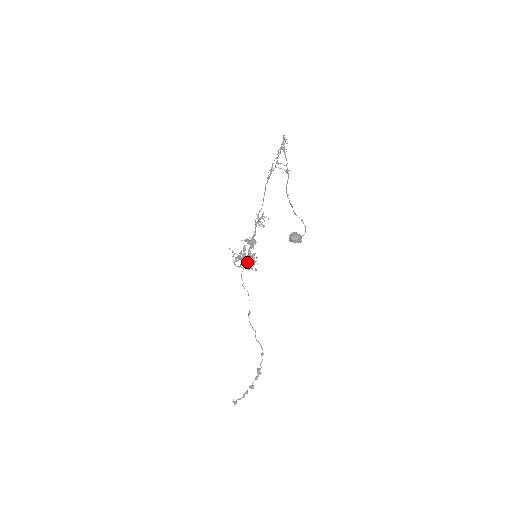
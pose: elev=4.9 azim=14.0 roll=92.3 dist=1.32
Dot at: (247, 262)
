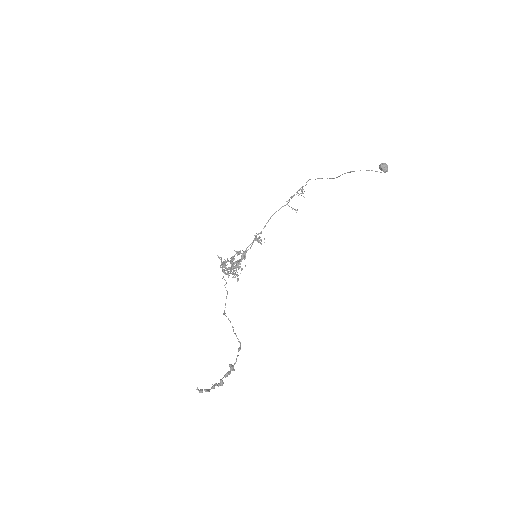
Dot at: (230, 272)
